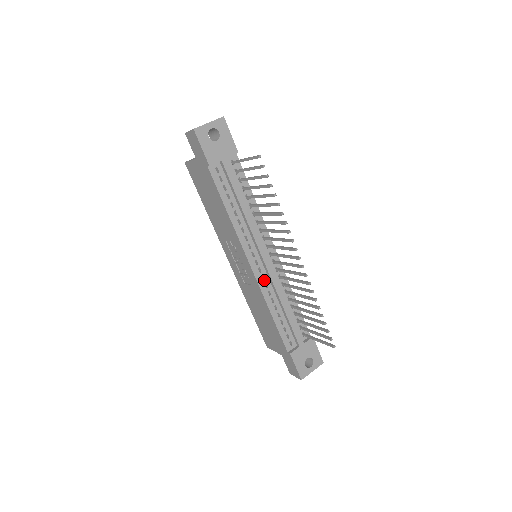
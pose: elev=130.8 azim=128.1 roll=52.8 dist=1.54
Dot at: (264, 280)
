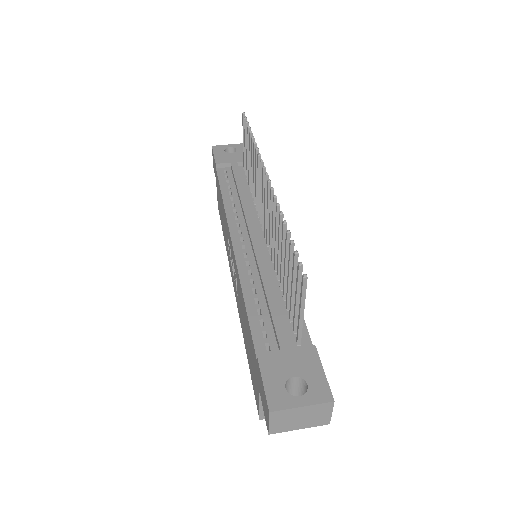
Dot at: (246, 258)
